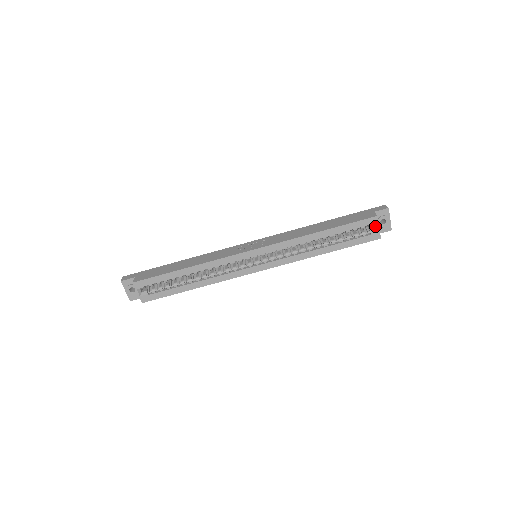
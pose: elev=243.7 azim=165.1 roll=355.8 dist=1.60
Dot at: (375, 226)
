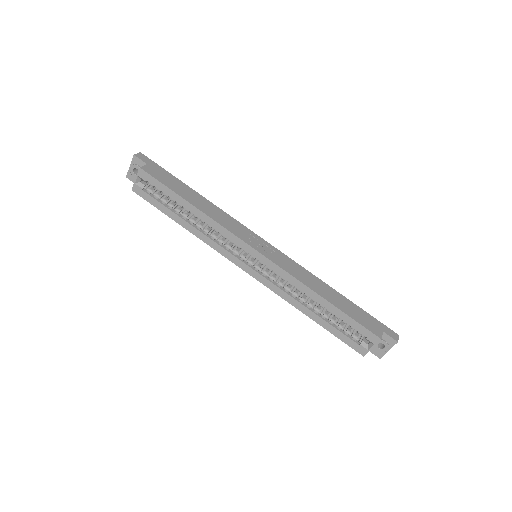
Dot at: (370, 343)
